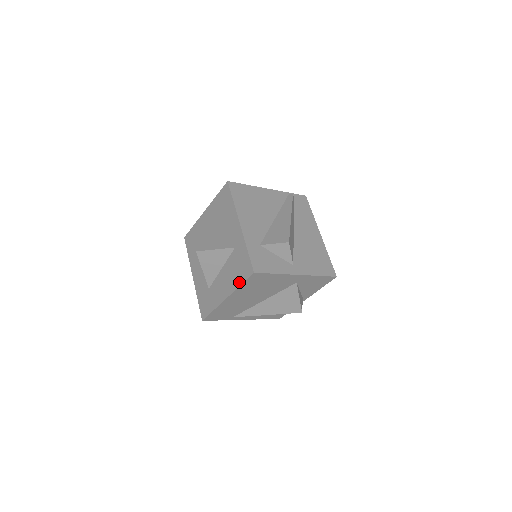
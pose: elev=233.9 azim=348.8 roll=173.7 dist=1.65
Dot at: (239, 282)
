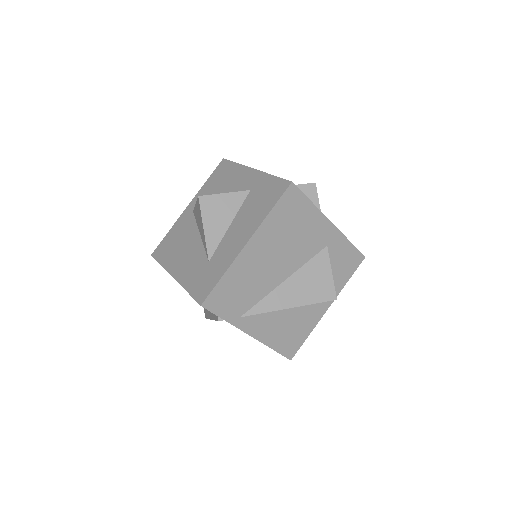
Dot at: (268, 209)
